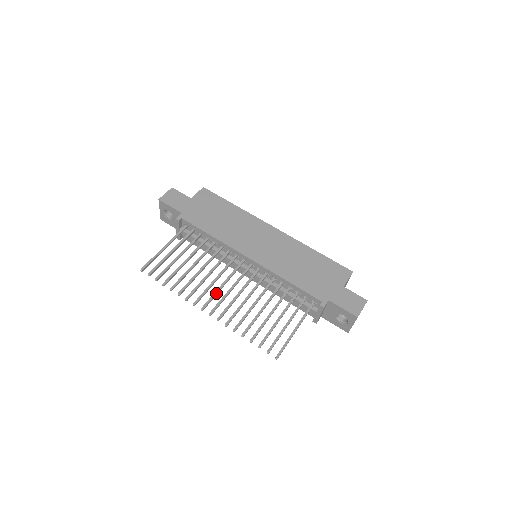
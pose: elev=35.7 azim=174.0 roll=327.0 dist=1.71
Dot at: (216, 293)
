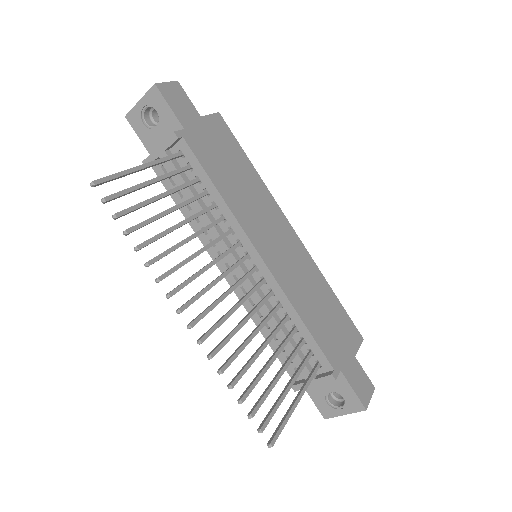
Dot at: (205, 291)
